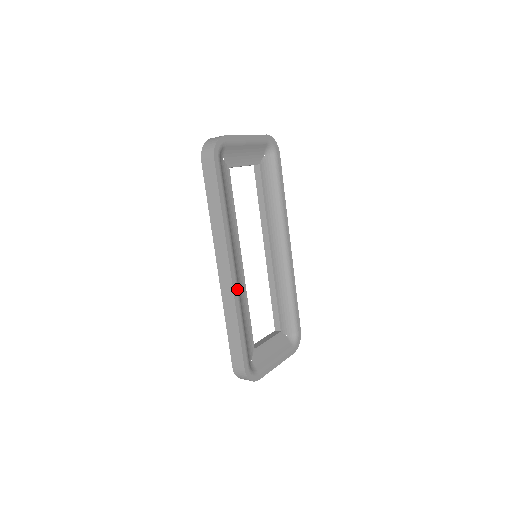
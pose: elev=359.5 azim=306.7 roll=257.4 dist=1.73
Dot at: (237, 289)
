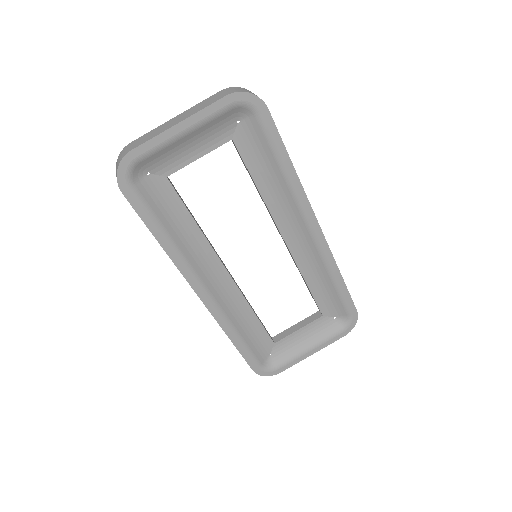
Dot at: (218, 310)
